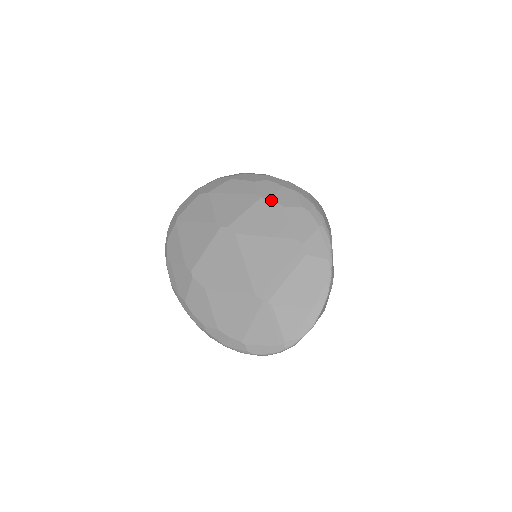
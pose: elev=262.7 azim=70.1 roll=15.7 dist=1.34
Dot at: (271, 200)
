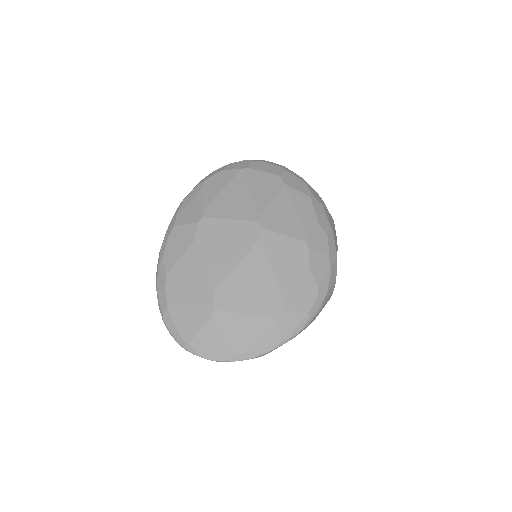
Dot at: (309, 253)
